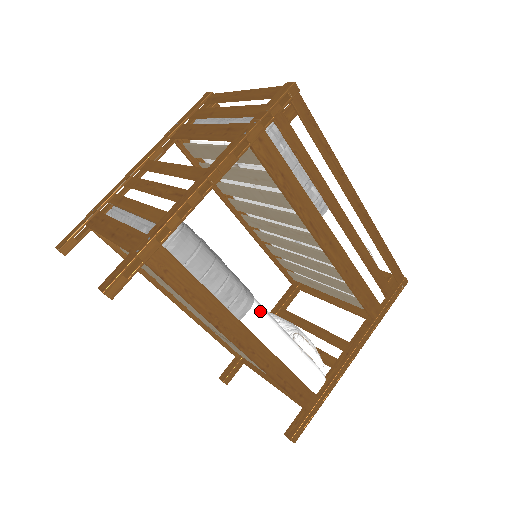
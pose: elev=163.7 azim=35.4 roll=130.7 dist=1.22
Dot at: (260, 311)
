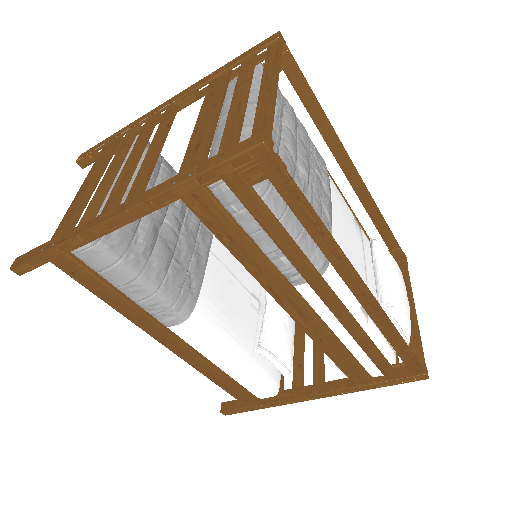
Dot at: (194, 328)
